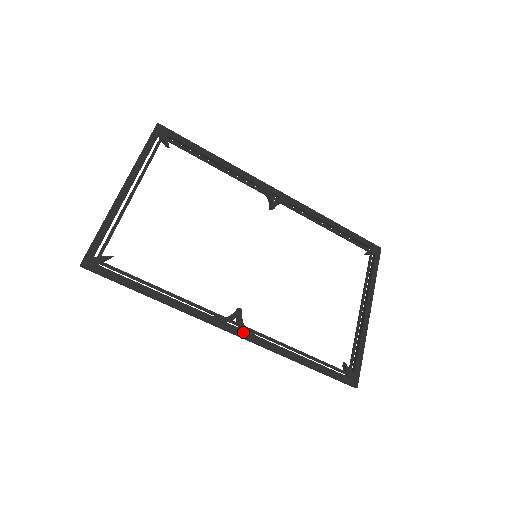
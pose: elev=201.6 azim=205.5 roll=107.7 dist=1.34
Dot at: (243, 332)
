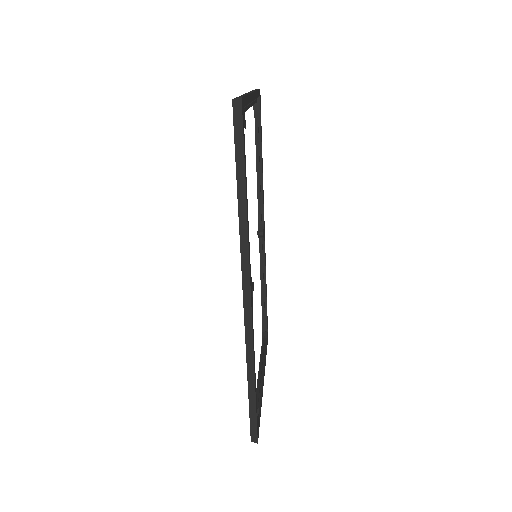
Dot at: (252, 307)
